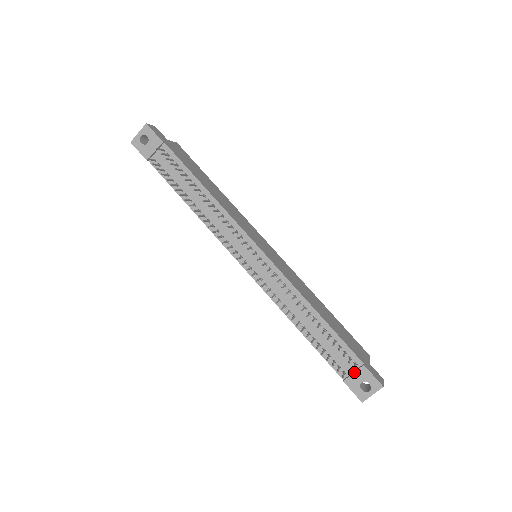
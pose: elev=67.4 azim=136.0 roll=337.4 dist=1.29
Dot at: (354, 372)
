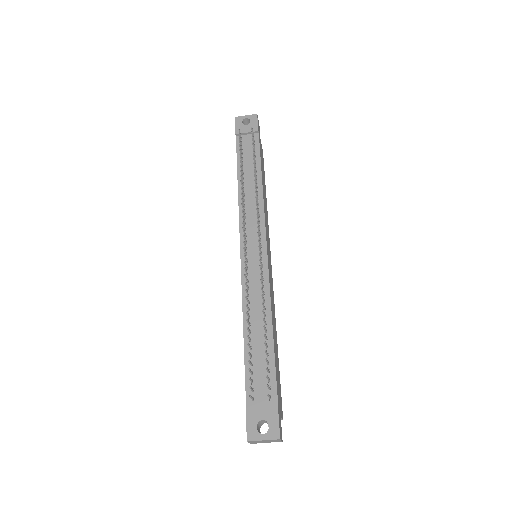
Dot at: (263, 404)
